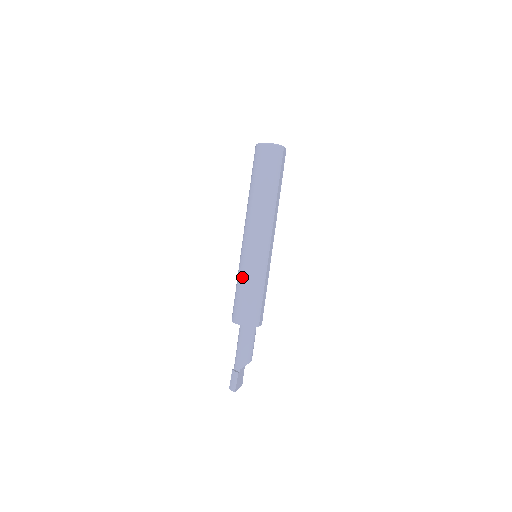
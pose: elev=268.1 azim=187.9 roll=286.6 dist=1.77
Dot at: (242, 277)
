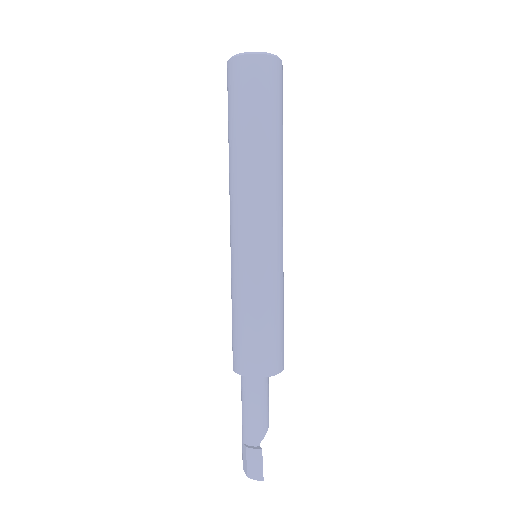
Dot at: (254, 298)
